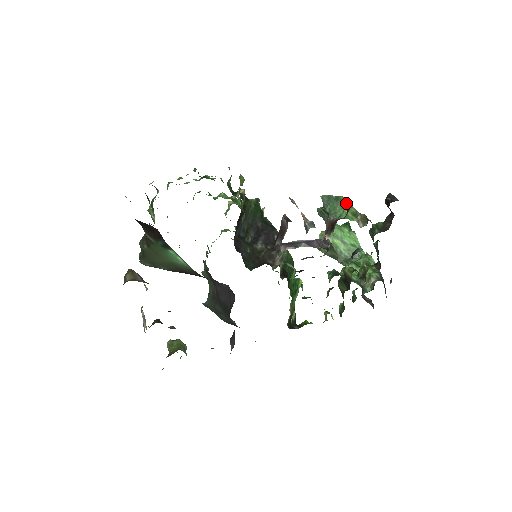
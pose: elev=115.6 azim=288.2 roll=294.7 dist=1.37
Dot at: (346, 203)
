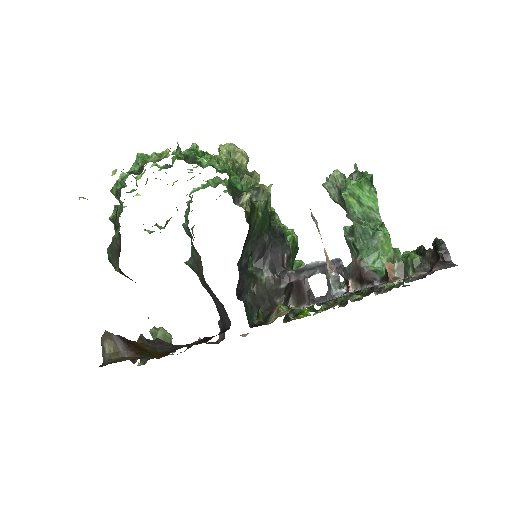
Dot at: (387, 267)
